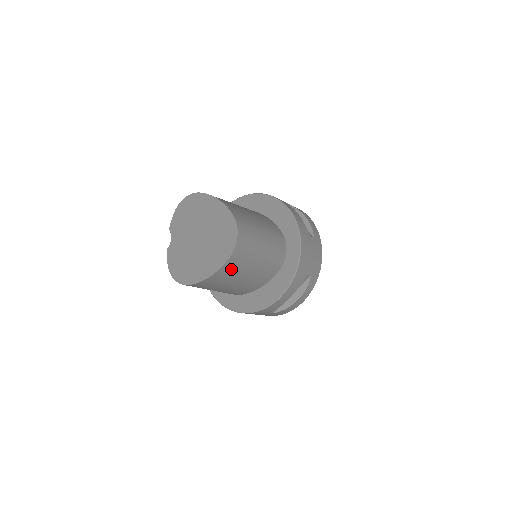
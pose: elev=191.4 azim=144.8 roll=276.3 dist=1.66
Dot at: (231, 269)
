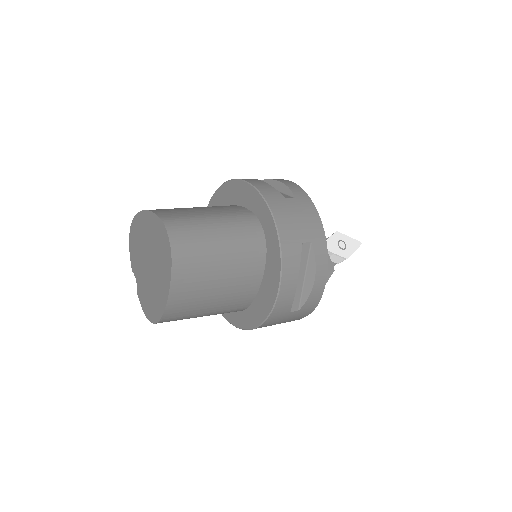
Dot at: (188, 279)
